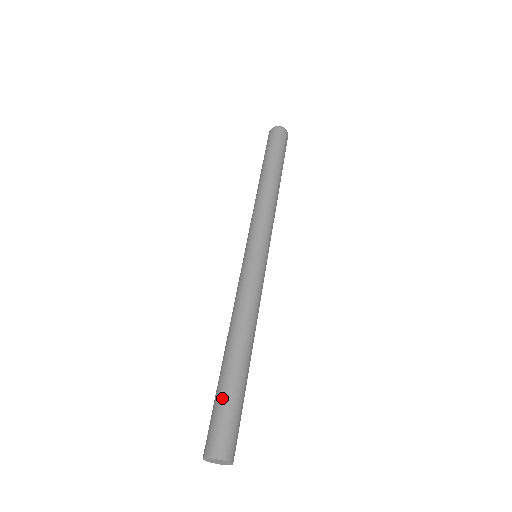
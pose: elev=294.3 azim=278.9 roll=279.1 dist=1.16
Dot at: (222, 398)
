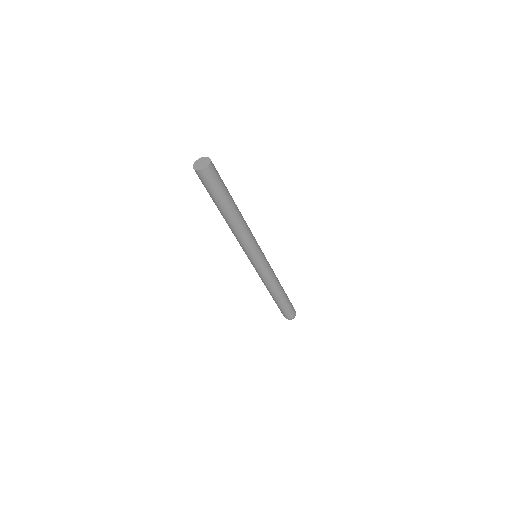
Dot at: occluded
